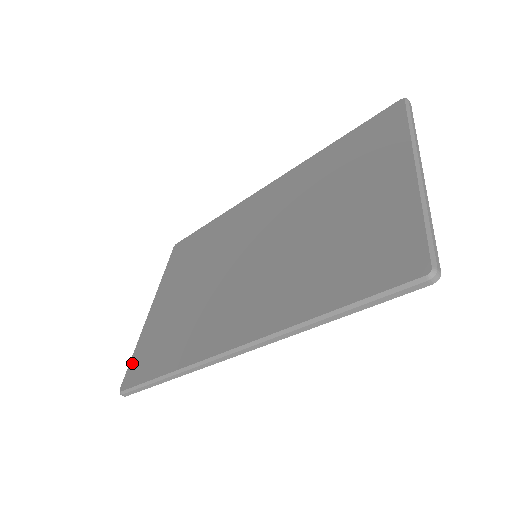
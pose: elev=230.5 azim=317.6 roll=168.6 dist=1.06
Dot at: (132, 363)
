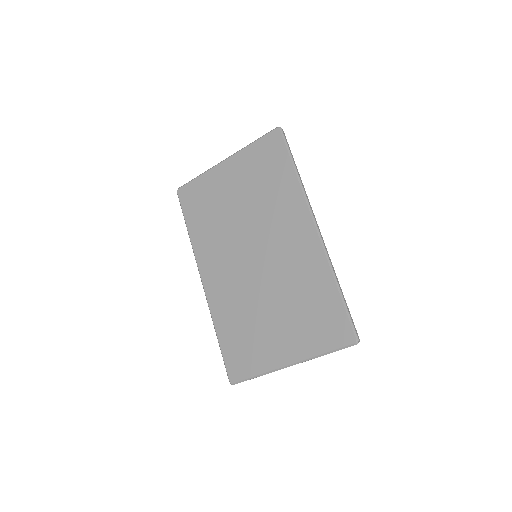
Dot at: (191, 185)
